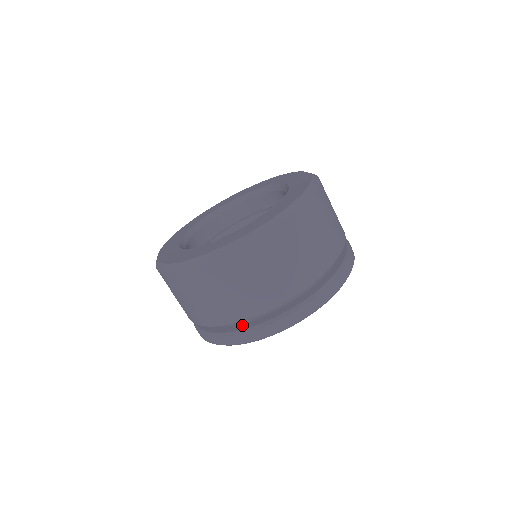
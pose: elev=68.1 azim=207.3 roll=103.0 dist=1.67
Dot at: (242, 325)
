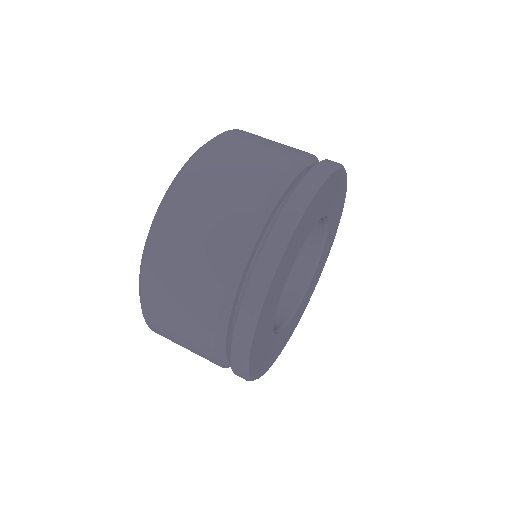
Dot at: occluded
